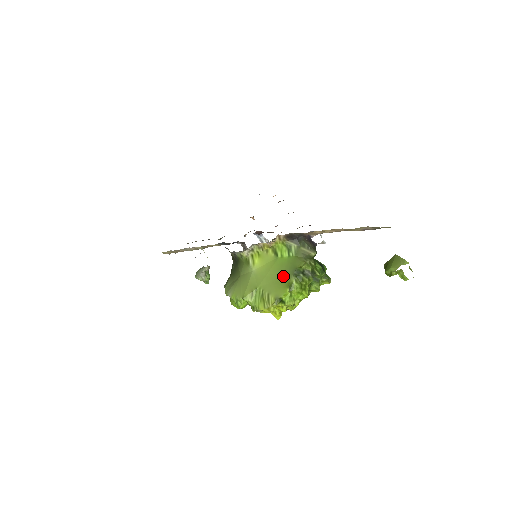
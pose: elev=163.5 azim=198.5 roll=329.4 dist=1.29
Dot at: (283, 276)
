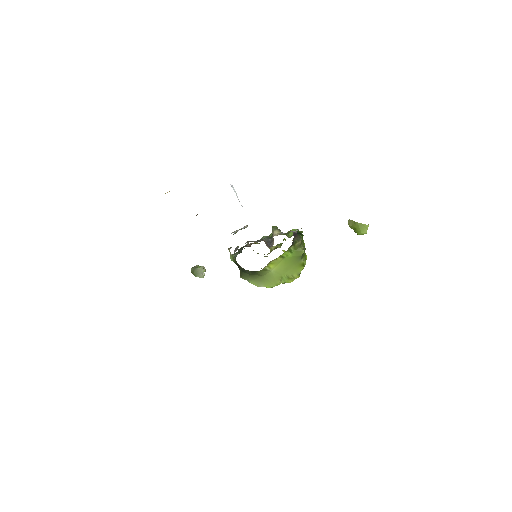
Dot at: (295, 264)
